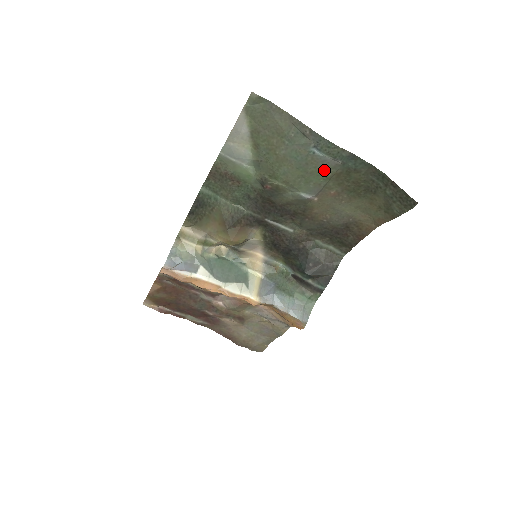
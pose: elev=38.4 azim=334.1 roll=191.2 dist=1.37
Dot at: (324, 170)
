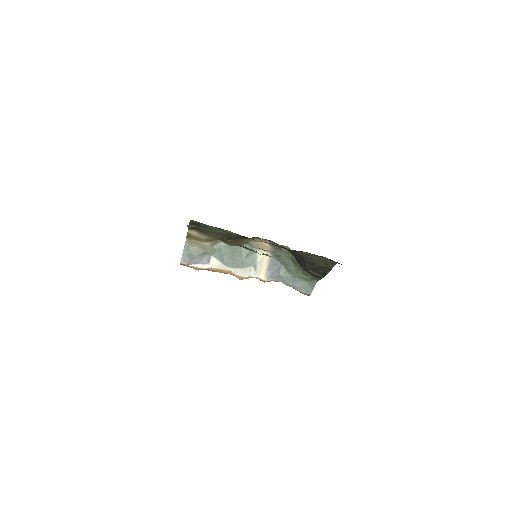
Dot at: occluded
